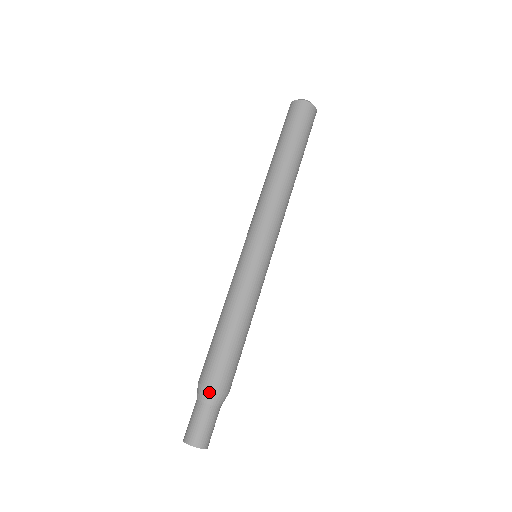
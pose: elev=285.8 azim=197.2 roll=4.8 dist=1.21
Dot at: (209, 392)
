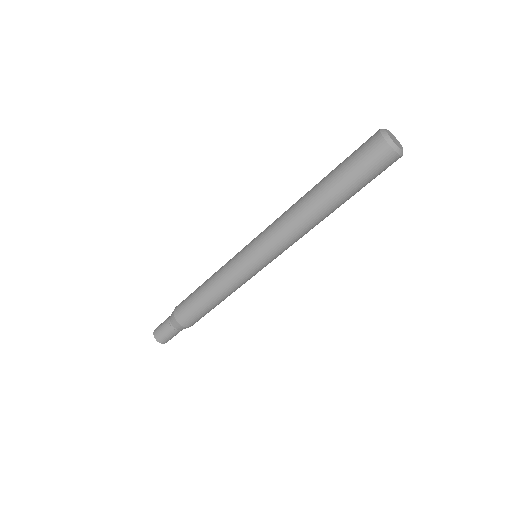
Dot at: (177, 324)
